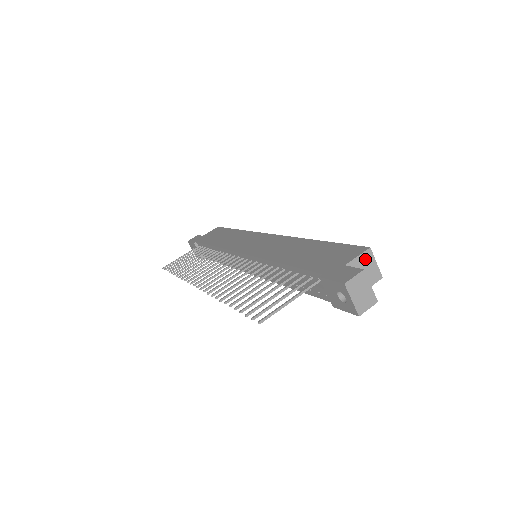
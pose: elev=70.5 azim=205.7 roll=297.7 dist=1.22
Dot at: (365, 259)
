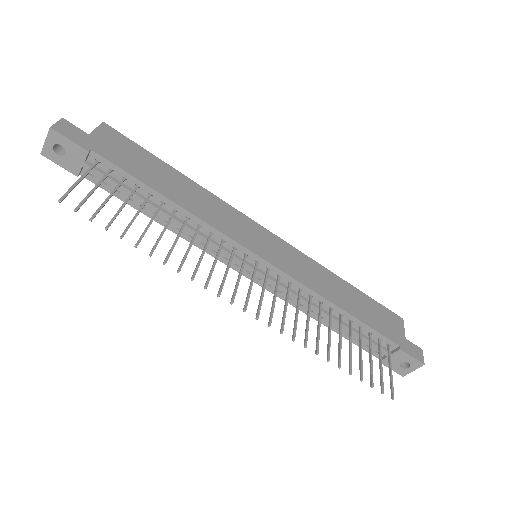
Dot at: occluded
